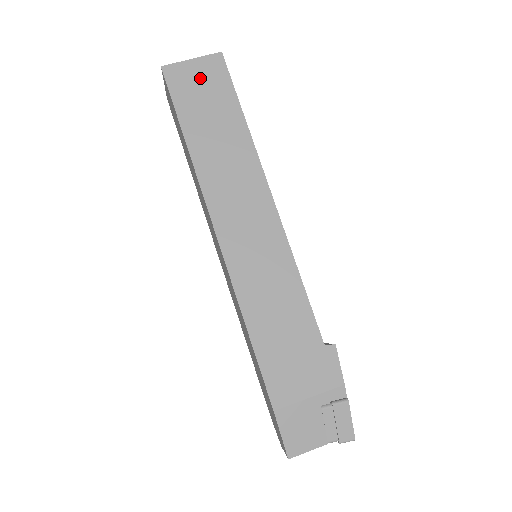
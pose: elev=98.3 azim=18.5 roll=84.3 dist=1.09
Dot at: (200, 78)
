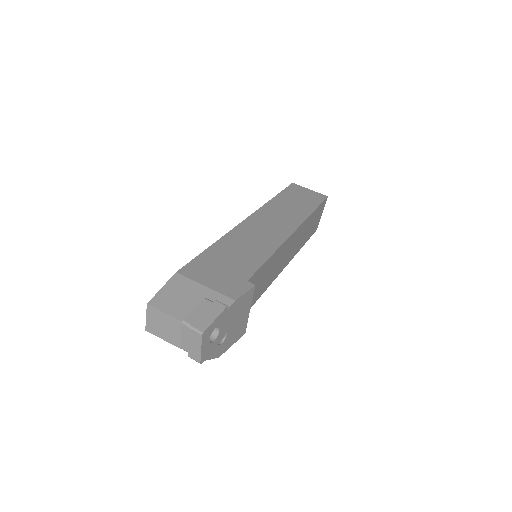
Dot at: (307, 194)
